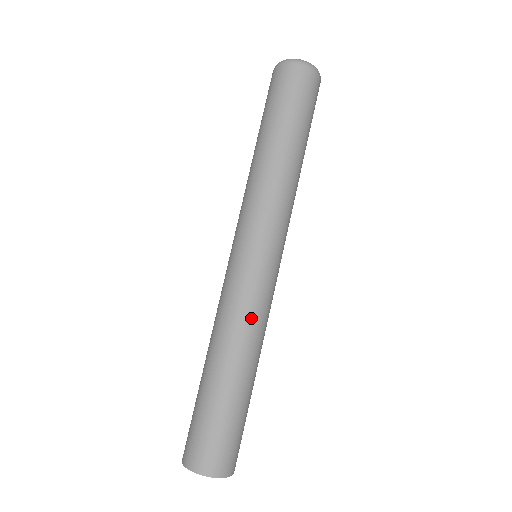
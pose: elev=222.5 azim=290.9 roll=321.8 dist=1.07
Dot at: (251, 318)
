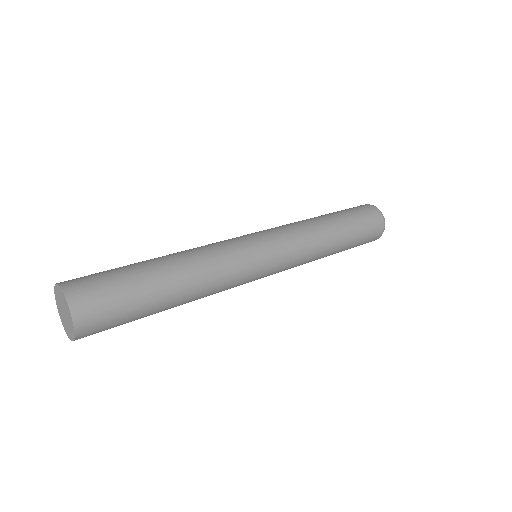
Dot at: (222, 267)
